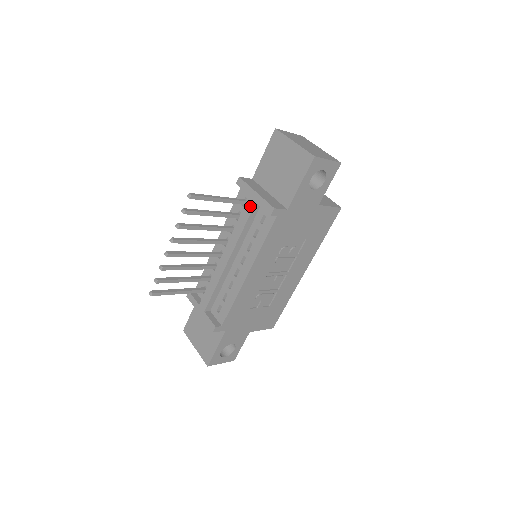
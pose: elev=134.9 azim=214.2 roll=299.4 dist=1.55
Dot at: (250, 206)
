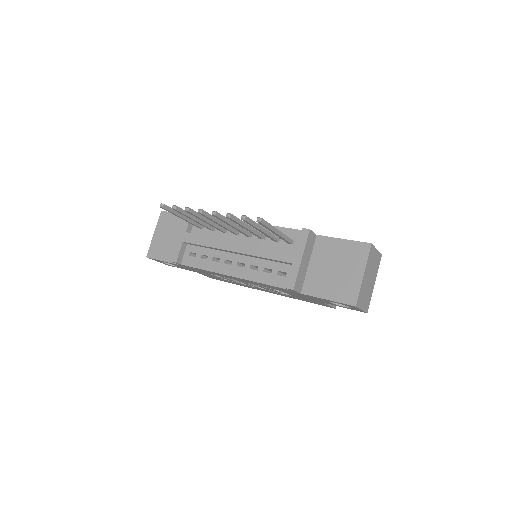
Dot at: (287, 258)
